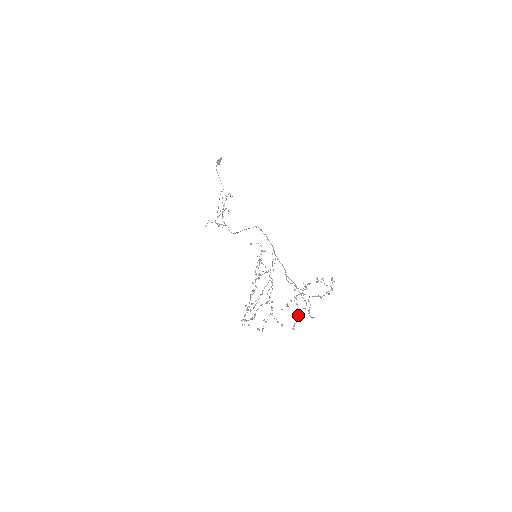
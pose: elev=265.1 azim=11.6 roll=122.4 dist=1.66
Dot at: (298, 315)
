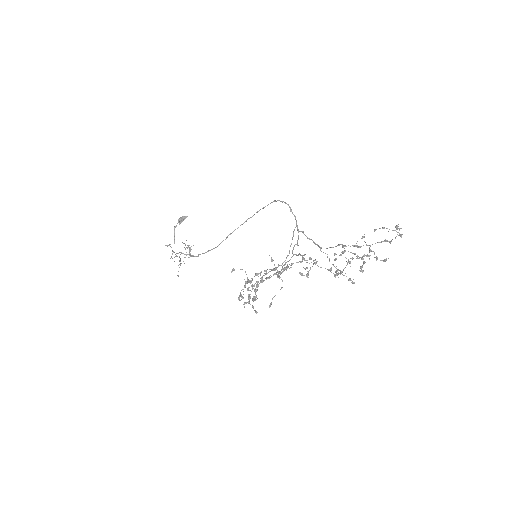
Dot at: occluded
